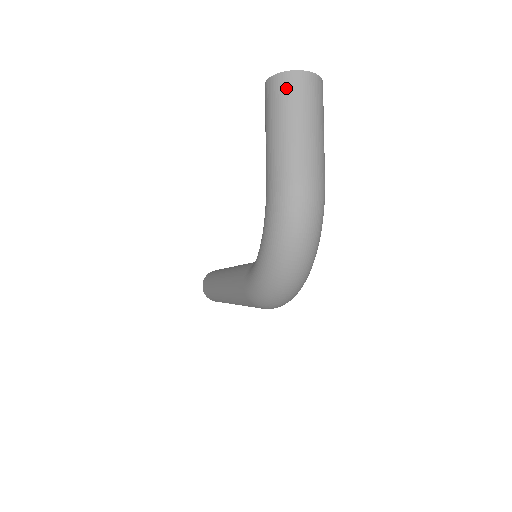
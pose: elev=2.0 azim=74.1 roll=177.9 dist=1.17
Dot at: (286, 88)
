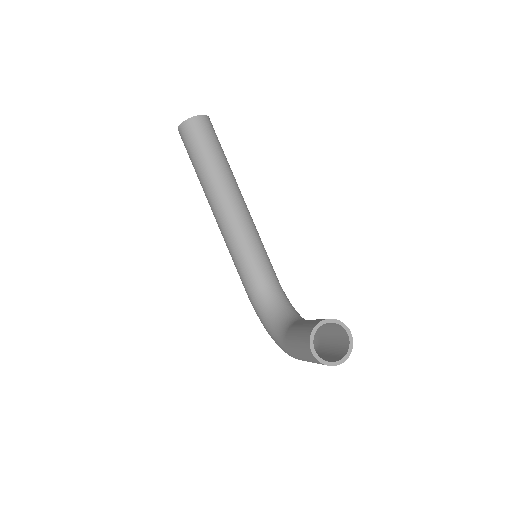
Dot at: occluded
